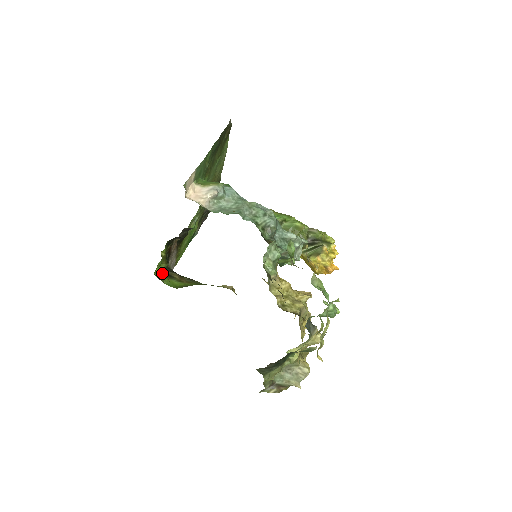
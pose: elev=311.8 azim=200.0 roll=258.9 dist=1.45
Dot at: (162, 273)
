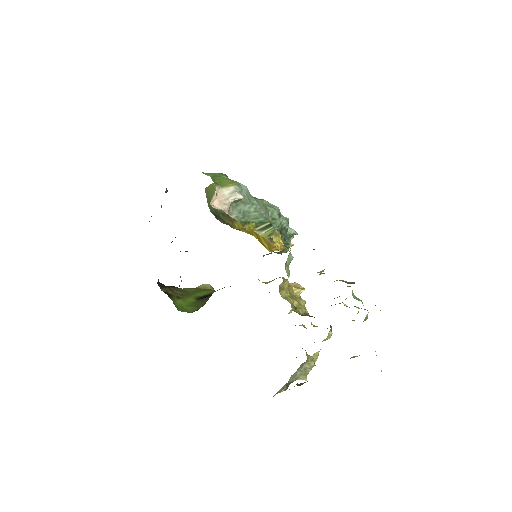
Dot at: (175, 299)
